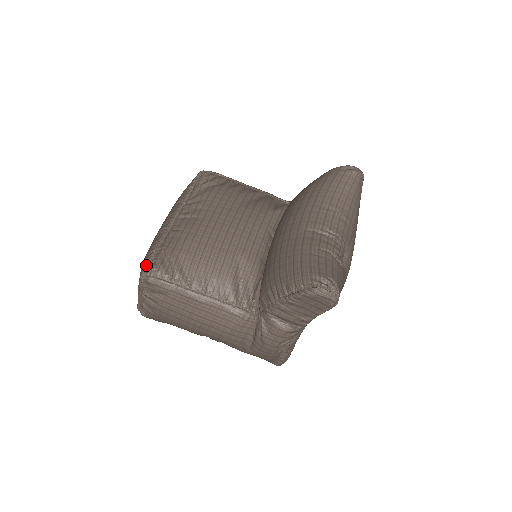
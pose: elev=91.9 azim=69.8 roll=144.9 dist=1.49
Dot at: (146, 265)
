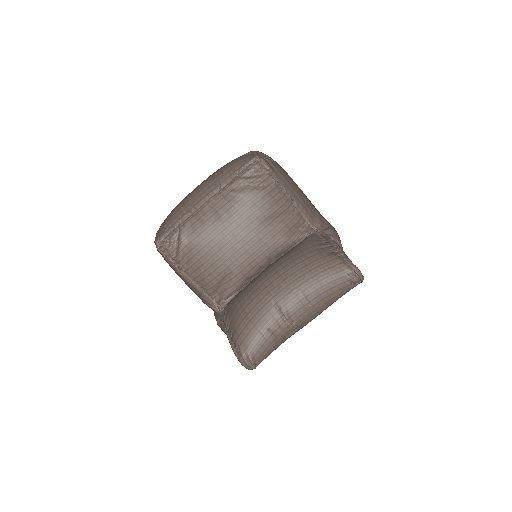
Dot at: (161, 237)
